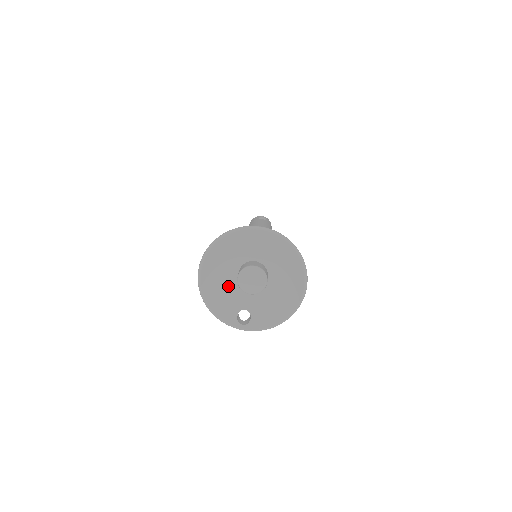
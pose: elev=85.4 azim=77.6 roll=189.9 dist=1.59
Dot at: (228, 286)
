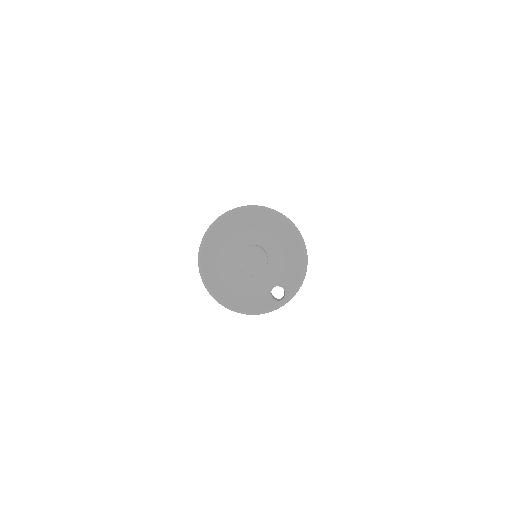
Dot at: (244, 285)
